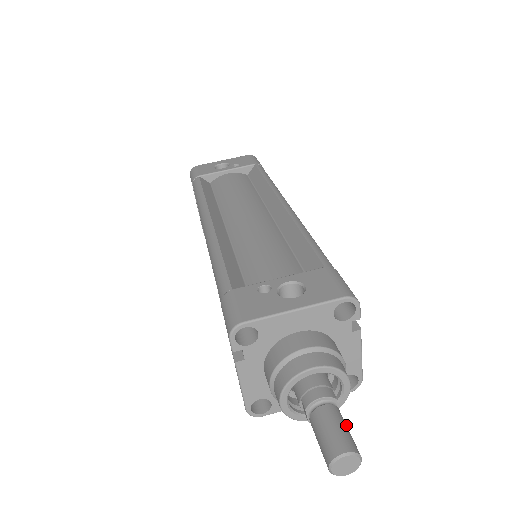
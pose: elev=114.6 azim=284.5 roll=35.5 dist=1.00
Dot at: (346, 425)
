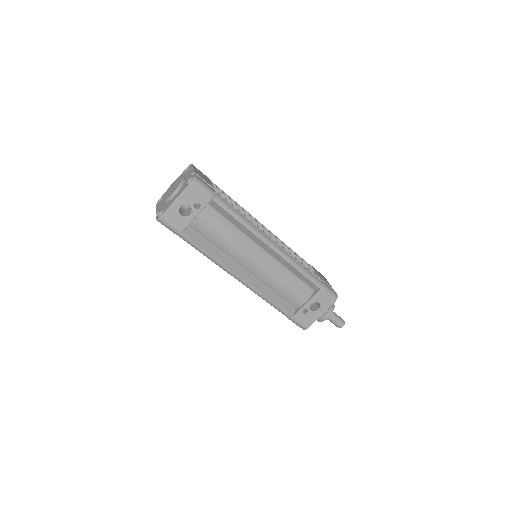
Dot at: (338, 317)
